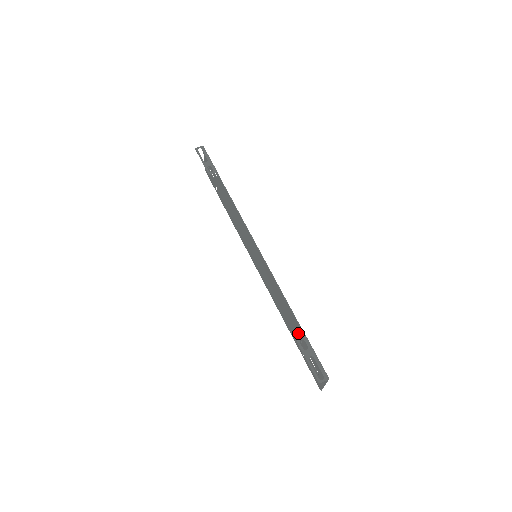
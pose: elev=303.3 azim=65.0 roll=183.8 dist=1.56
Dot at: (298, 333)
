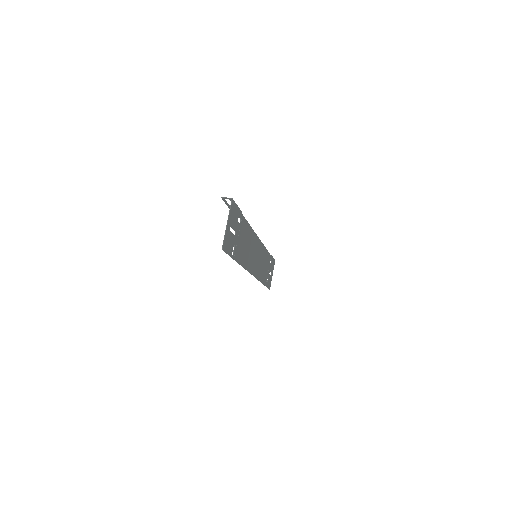
Dot at: (240, 233)
